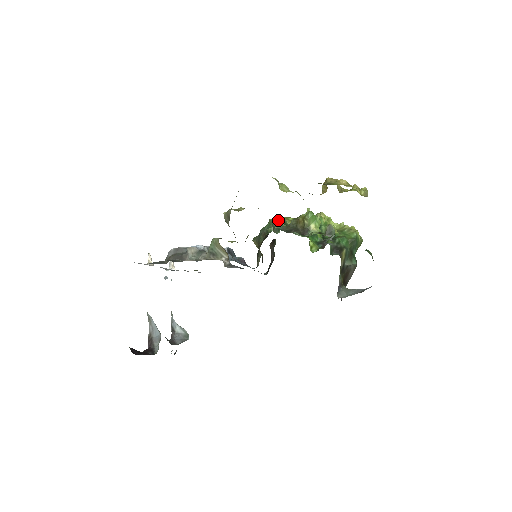
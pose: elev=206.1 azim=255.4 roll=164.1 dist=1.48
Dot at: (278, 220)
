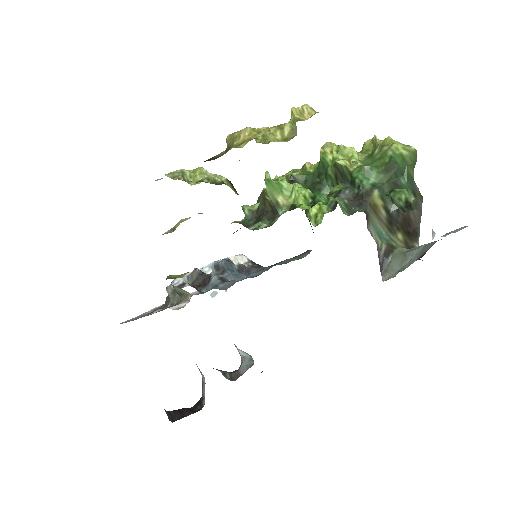
Dot at: occluded
